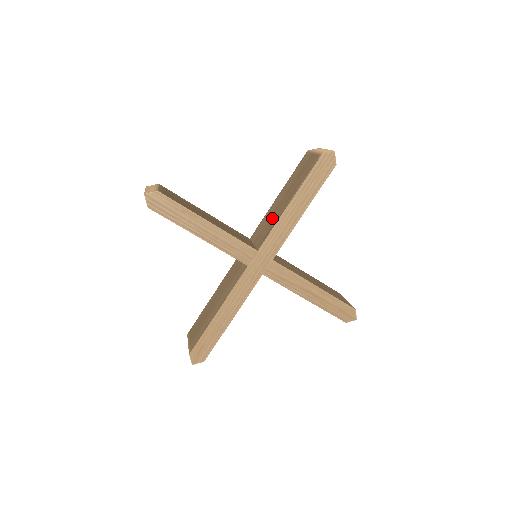
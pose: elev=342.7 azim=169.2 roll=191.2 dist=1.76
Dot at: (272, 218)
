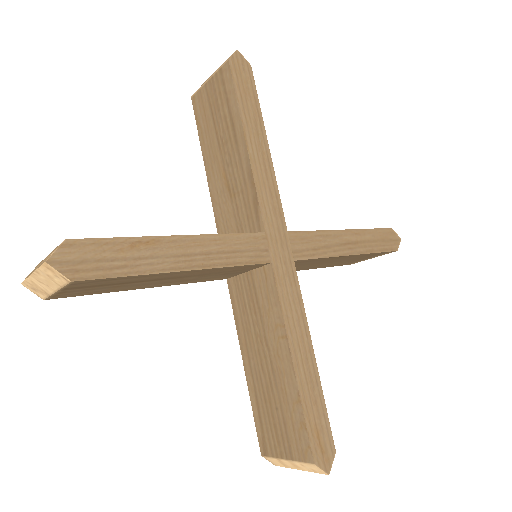
Dot at: (235, 188)
